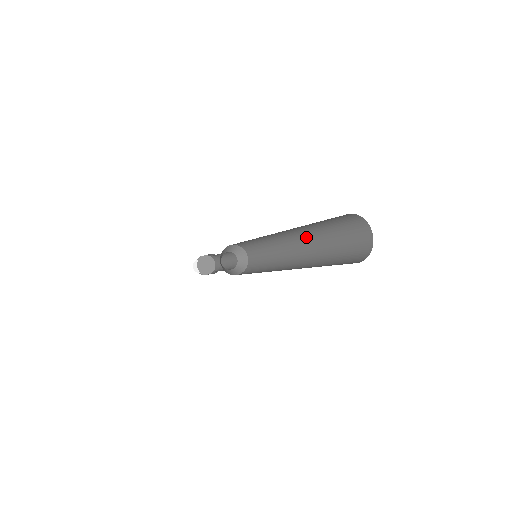
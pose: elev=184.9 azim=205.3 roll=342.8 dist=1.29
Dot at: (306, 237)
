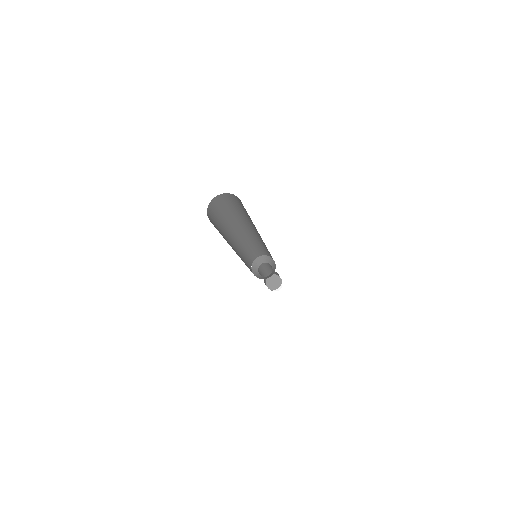
Dot at: (255, 227)
